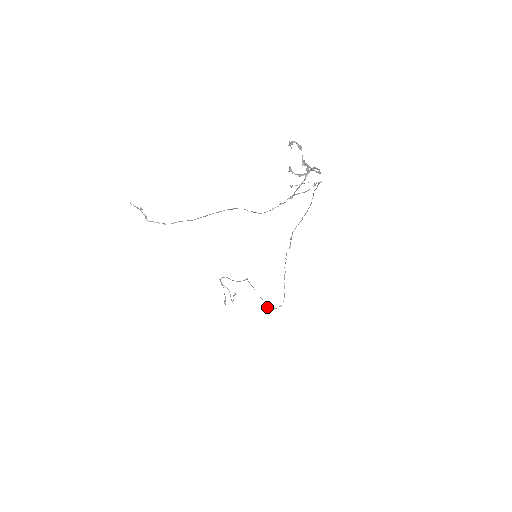
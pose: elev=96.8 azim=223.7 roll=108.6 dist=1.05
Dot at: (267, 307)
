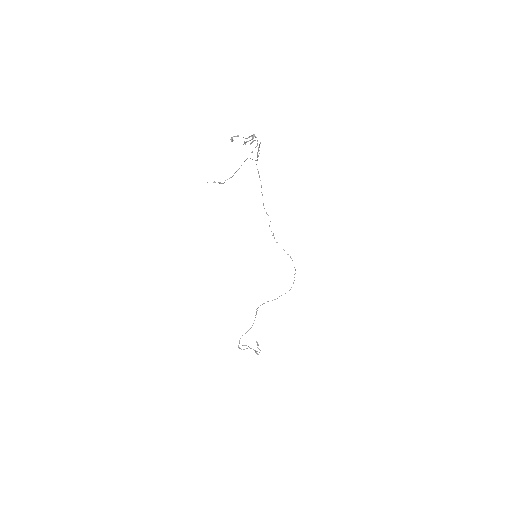
Dot at: occluded
